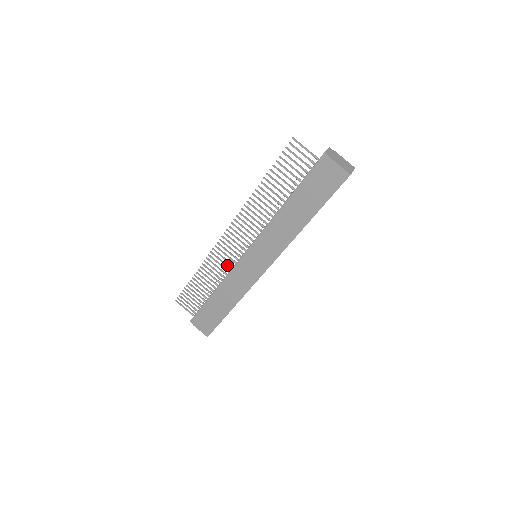
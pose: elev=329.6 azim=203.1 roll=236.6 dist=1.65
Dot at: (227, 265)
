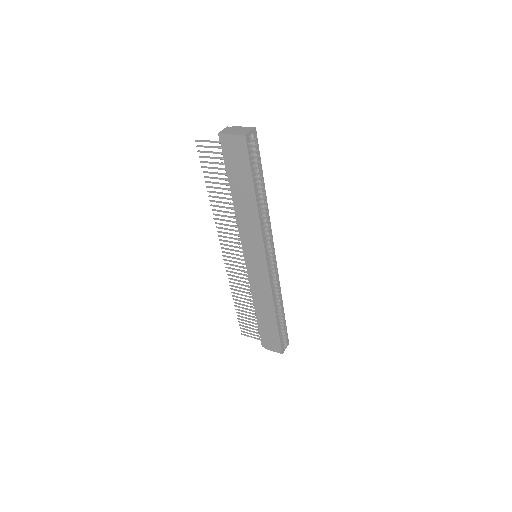
Dot at: (244, 278)
